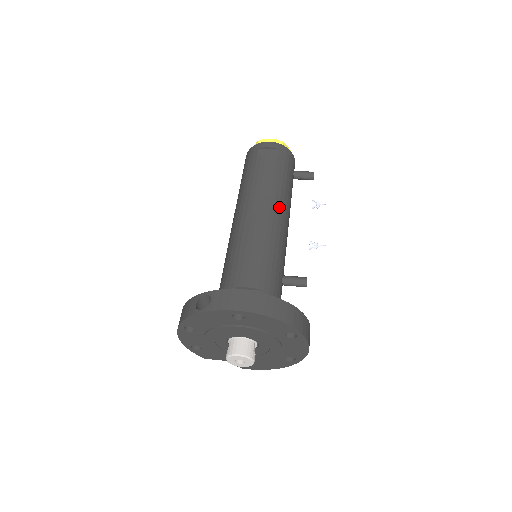
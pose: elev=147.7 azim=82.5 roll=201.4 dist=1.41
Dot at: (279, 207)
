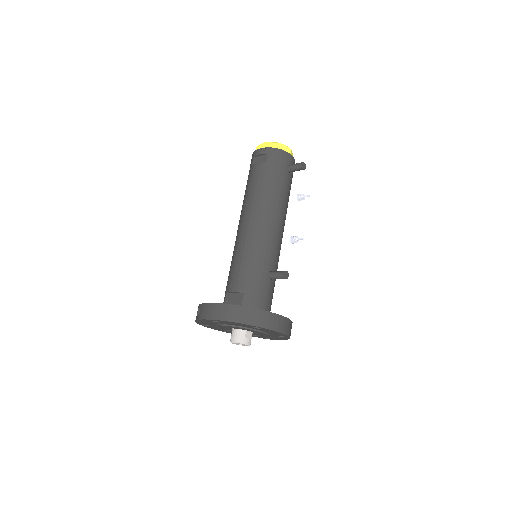
Dot at: (263, 213)
